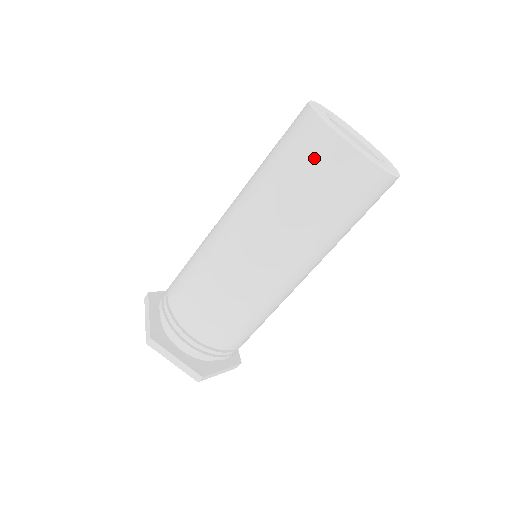
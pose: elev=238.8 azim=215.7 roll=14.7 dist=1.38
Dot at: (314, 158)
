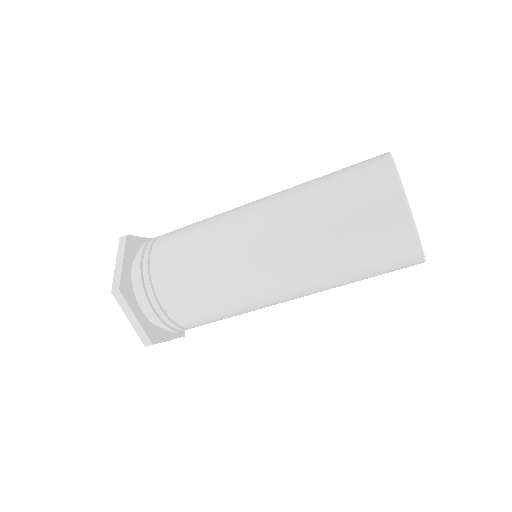
Dot at: (392, 267)
